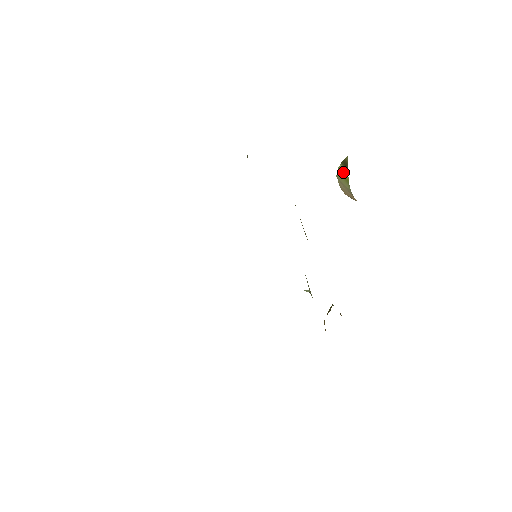
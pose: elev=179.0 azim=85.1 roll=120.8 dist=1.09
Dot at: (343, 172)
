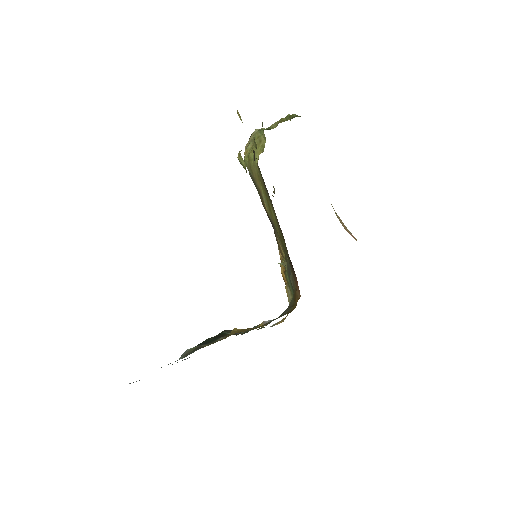
Dot at: occluded
